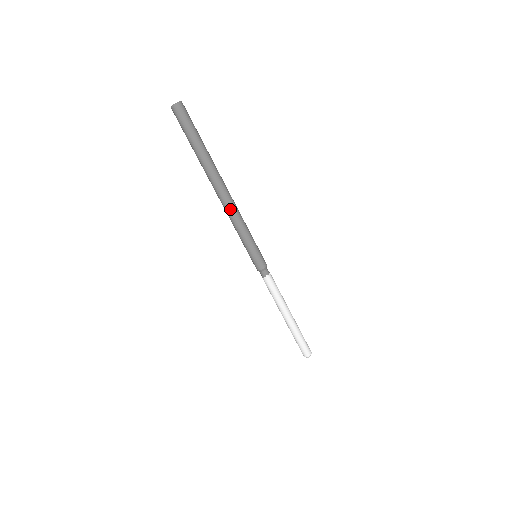
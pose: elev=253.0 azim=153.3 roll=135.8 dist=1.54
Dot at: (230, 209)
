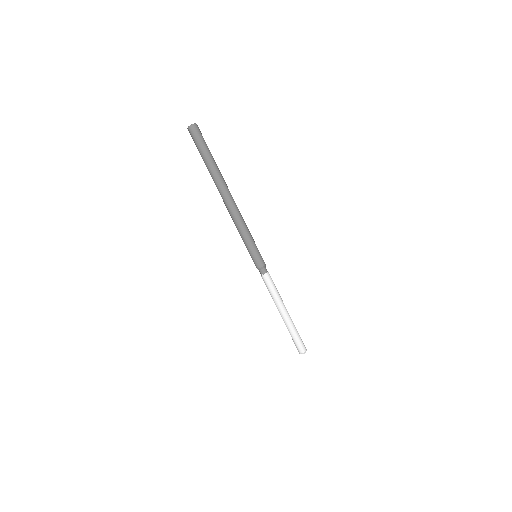
Dot at: (233, 213)
